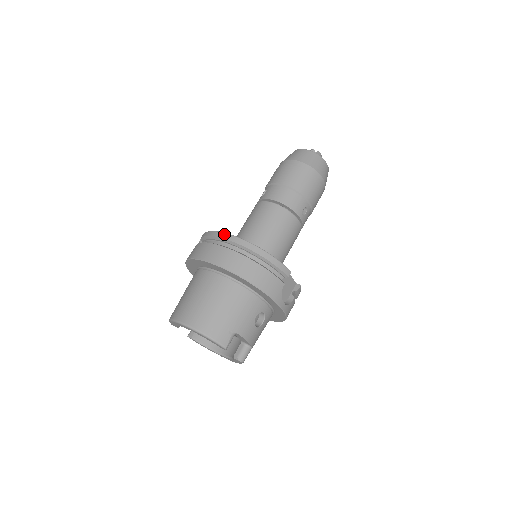
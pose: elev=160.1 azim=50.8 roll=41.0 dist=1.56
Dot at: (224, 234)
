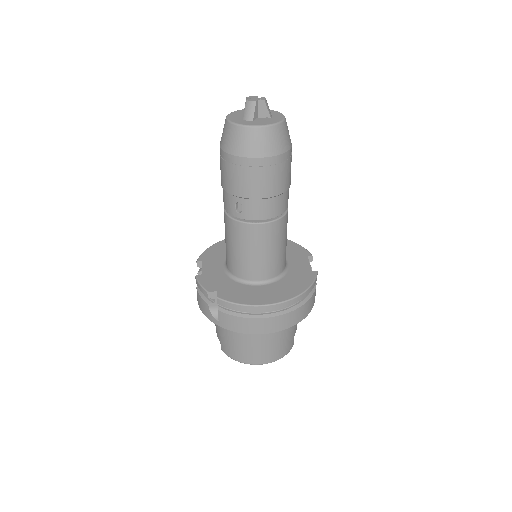
Dot at: (262, 308)
